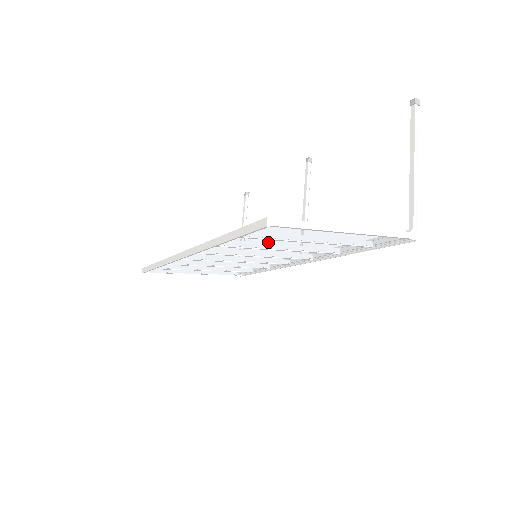
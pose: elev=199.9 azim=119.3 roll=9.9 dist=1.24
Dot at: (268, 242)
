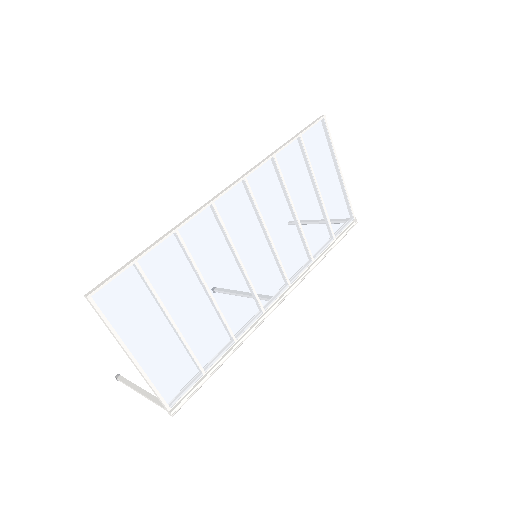
Dot at: (303, 170)
